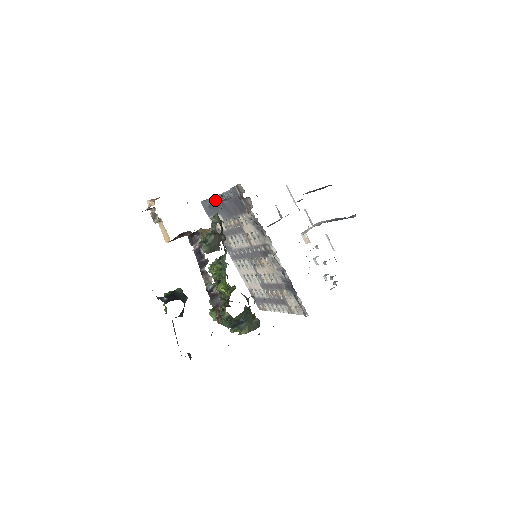
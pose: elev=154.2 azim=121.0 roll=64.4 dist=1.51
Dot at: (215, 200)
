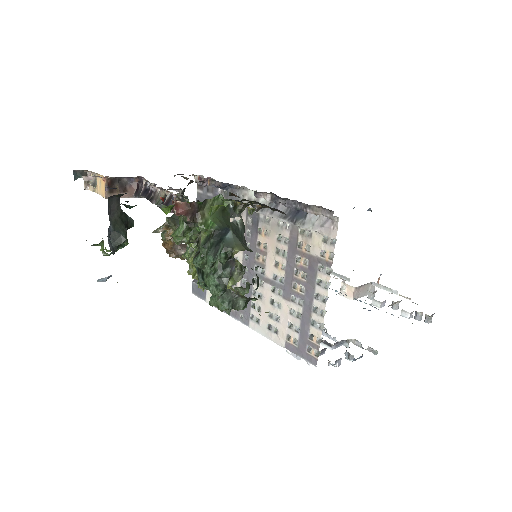
Dot at: occluded
